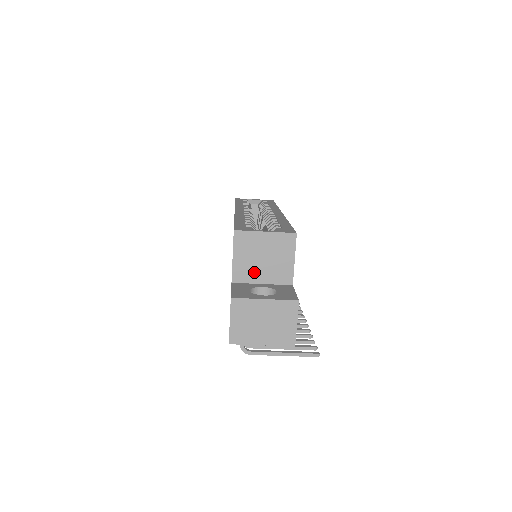
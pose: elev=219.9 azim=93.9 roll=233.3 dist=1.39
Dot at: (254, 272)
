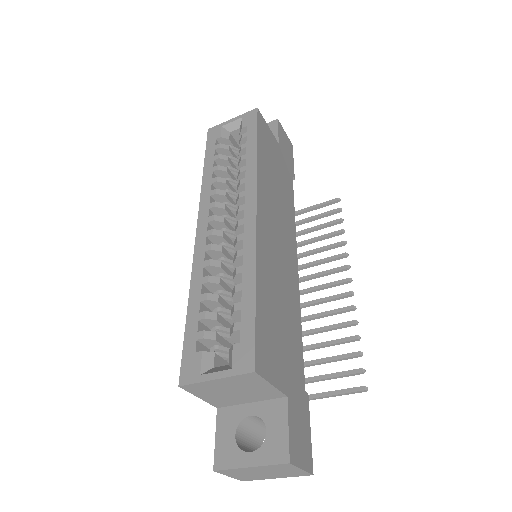
Dot at: (233, 399)
